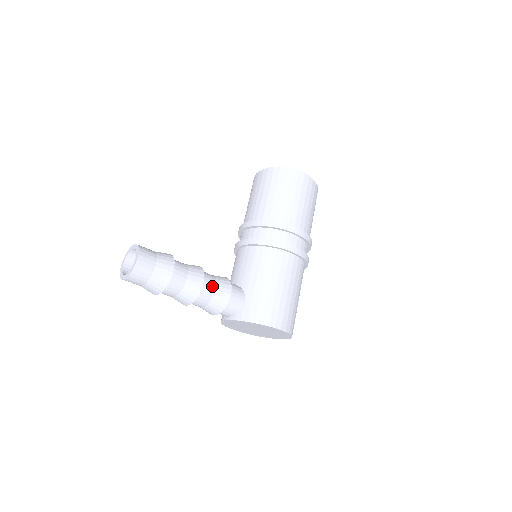
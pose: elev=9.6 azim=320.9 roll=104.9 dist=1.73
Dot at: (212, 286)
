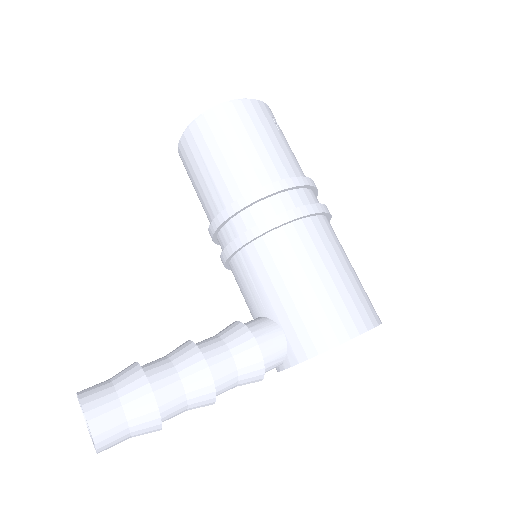
Dot at: (224, 356)
